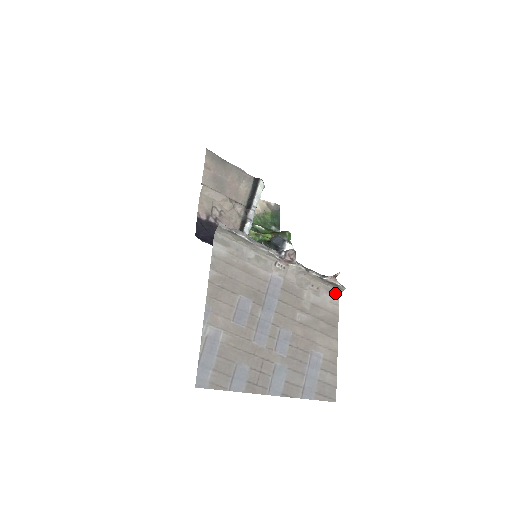
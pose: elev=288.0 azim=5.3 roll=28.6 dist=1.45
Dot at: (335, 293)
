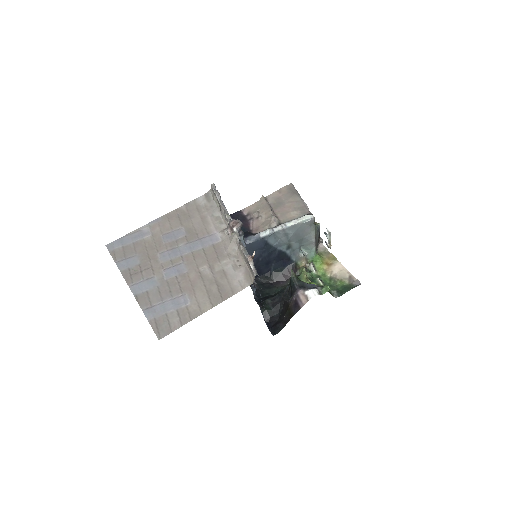
Dot at: (250, 279)
